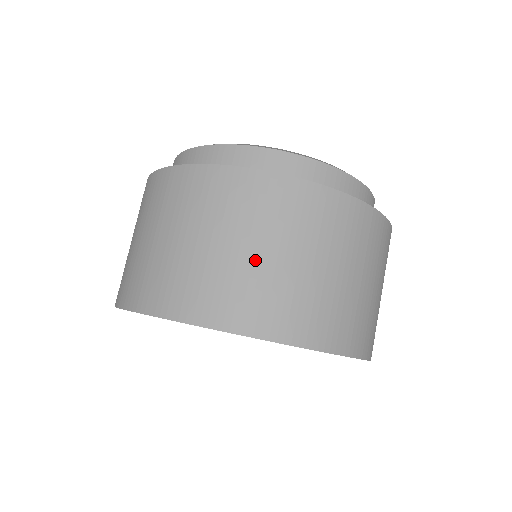
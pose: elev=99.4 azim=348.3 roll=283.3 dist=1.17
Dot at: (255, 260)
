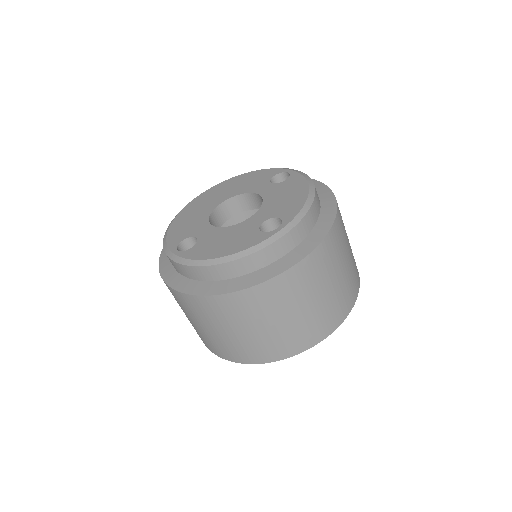
Dot at: (337, 285)
